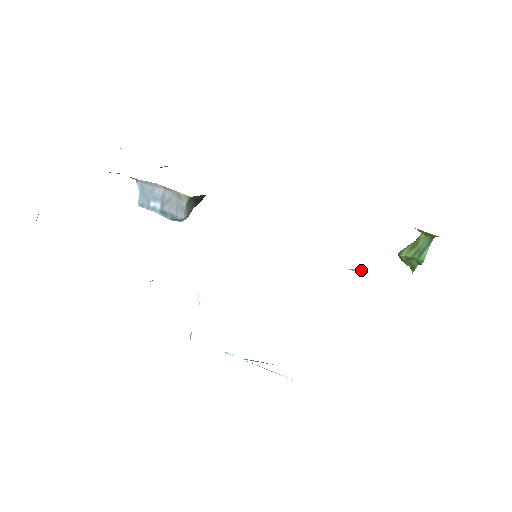
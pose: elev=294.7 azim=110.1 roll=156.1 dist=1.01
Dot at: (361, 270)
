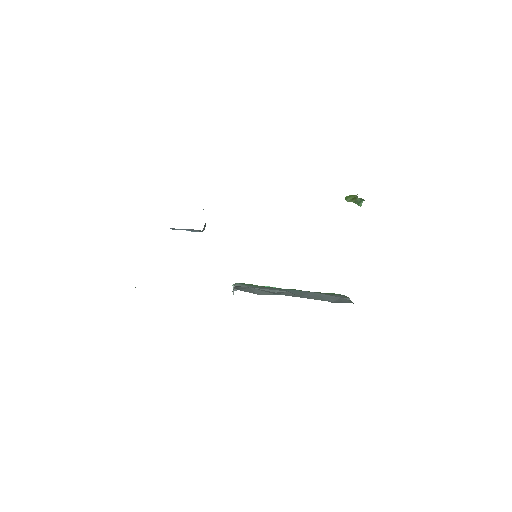
Dot at: occluded
